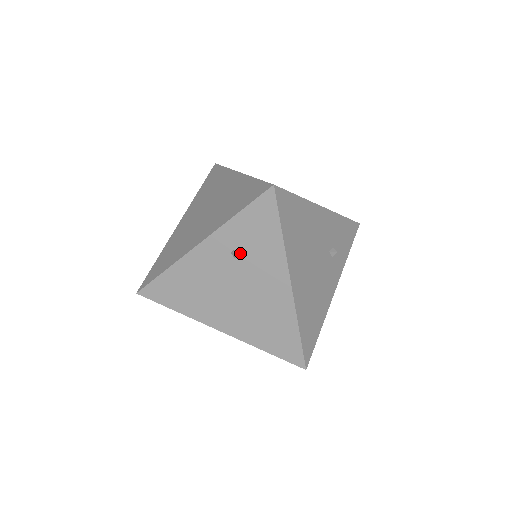
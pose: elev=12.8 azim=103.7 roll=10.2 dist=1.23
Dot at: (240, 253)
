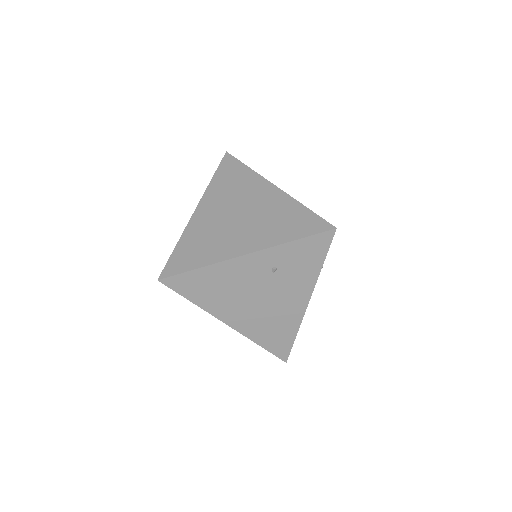
Dot at: (280, 270)
